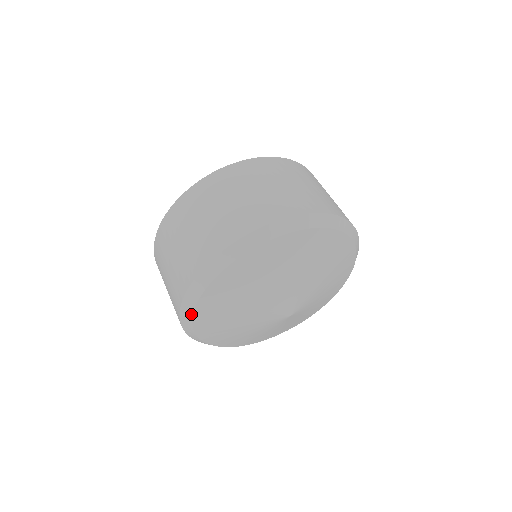
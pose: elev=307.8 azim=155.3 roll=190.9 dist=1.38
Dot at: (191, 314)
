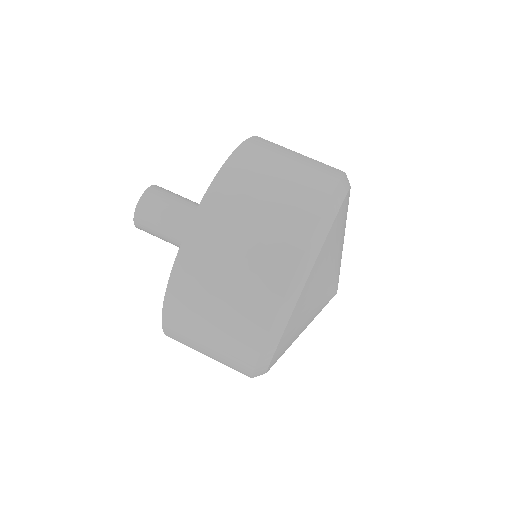
Dot at: (267, 366)
